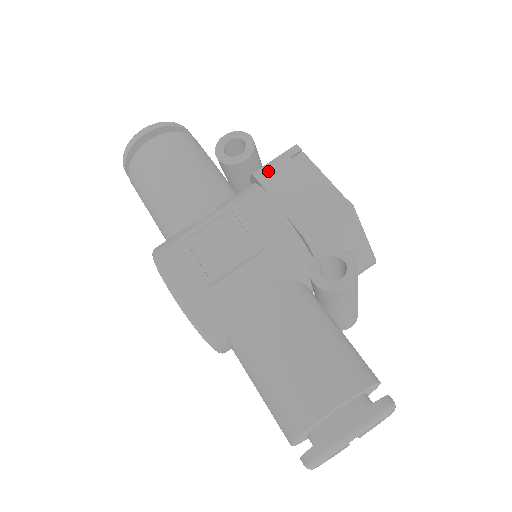
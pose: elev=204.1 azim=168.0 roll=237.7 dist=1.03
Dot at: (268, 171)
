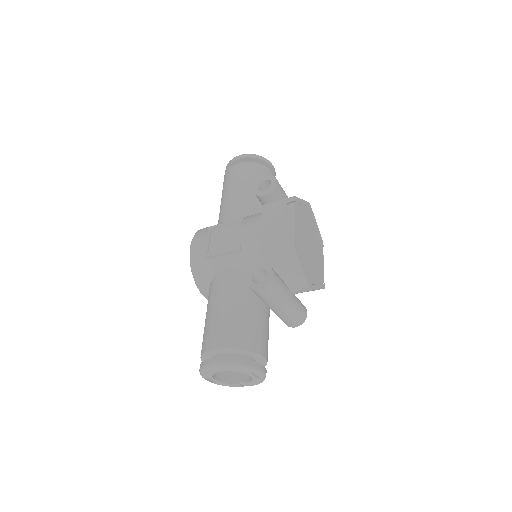
Dot at: (270, 207)
